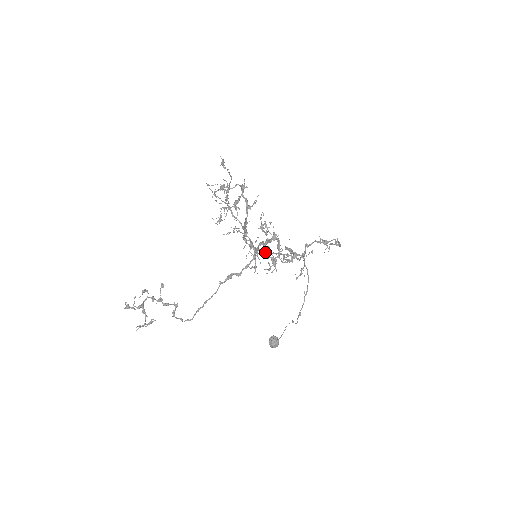
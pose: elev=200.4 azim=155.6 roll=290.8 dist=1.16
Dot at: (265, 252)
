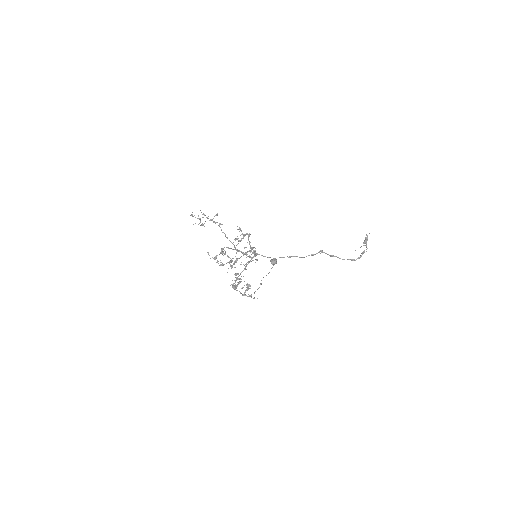
Dot at: (265, 256)
